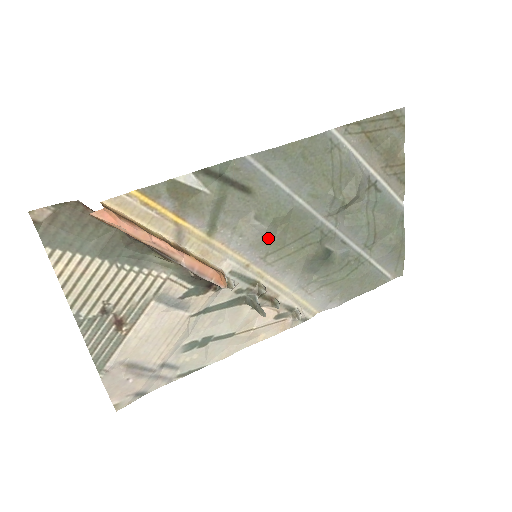
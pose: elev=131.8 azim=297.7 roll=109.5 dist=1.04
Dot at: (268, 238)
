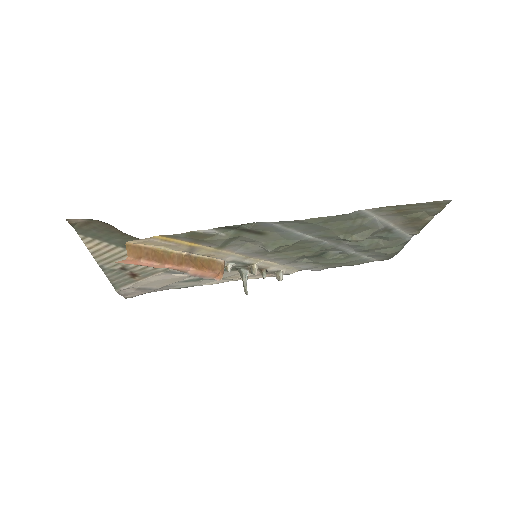
Dot at: occluded
